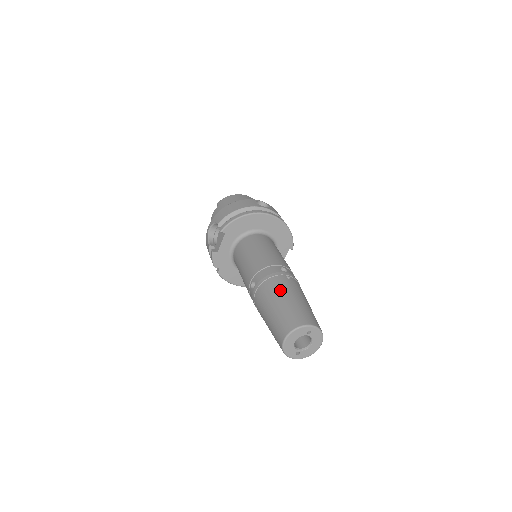
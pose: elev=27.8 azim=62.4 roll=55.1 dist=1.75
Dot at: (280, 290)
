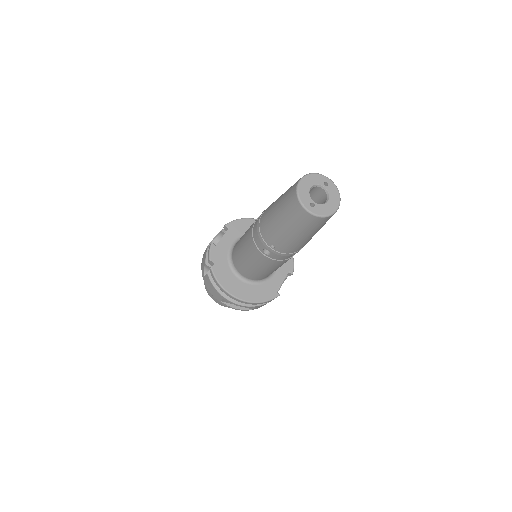
Dot at: occluded
